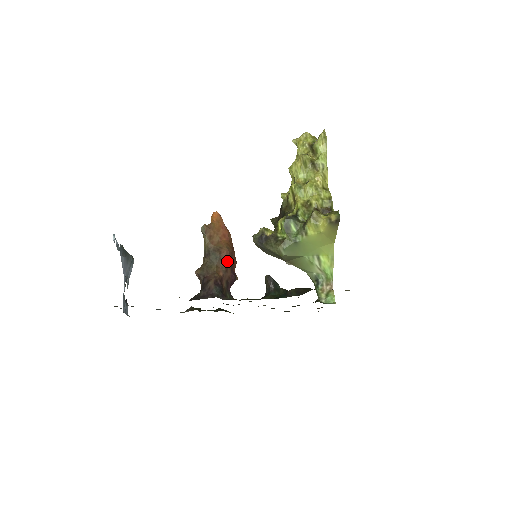
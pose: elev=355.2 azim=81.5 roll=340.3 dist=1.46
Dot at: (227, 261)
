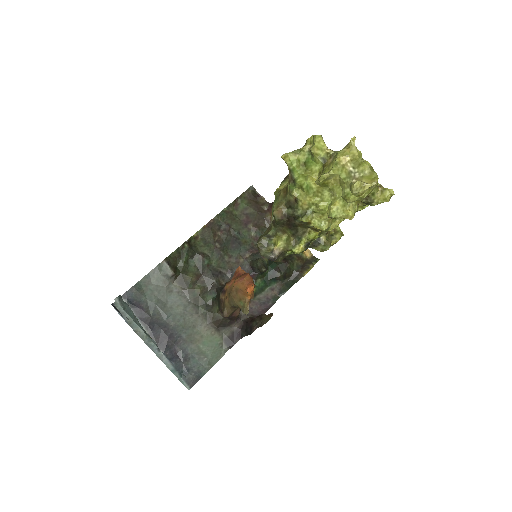
Dot at: occluded
